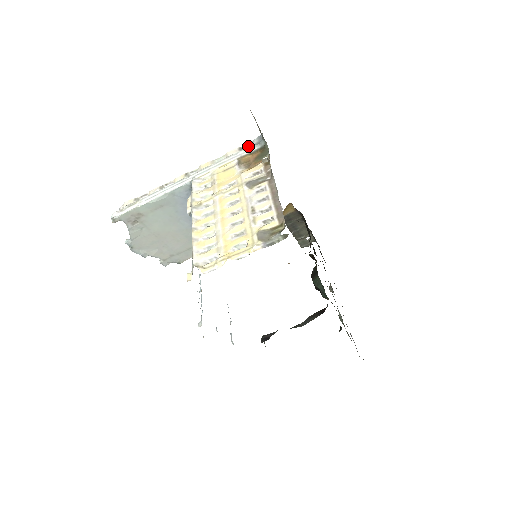
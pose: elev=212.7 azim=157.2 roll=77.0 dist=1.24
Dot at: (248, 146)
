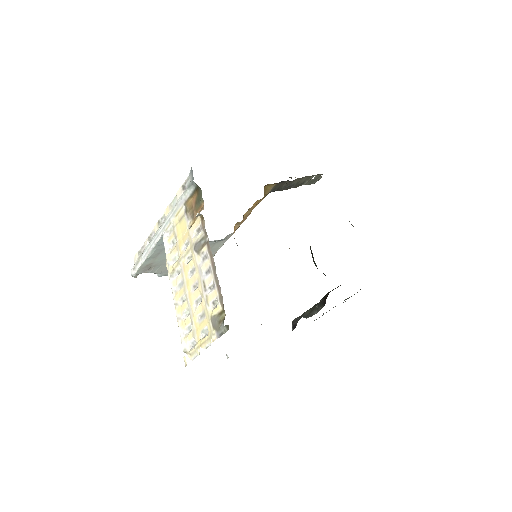
Dot at: (187, 183)
